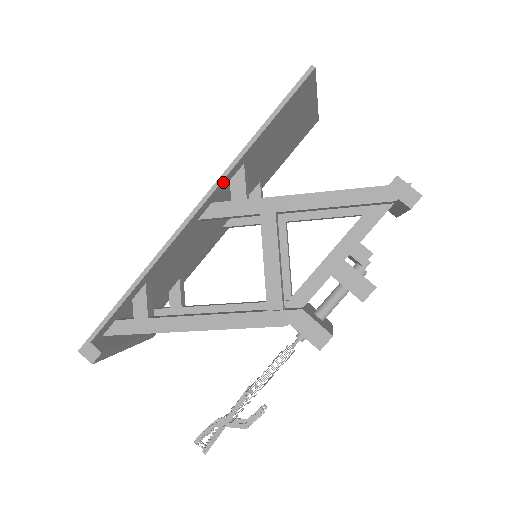
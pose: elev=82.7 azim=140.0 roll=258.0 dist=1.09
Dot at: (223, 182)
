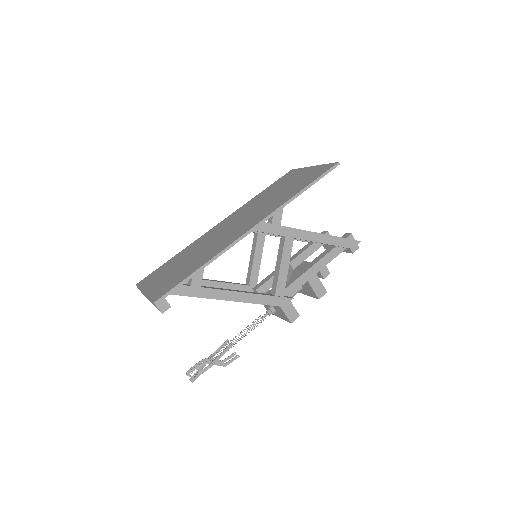
Dot at: (275, 212)
